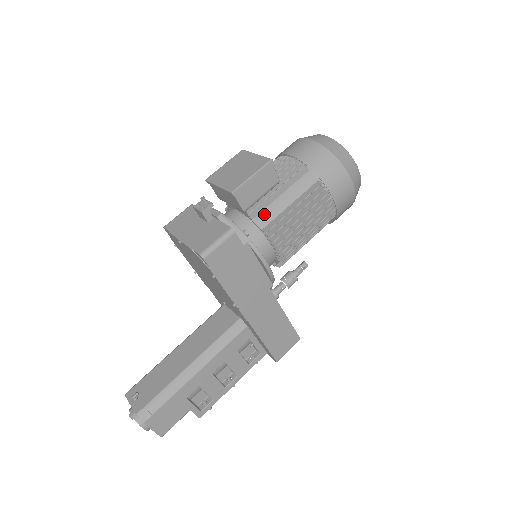
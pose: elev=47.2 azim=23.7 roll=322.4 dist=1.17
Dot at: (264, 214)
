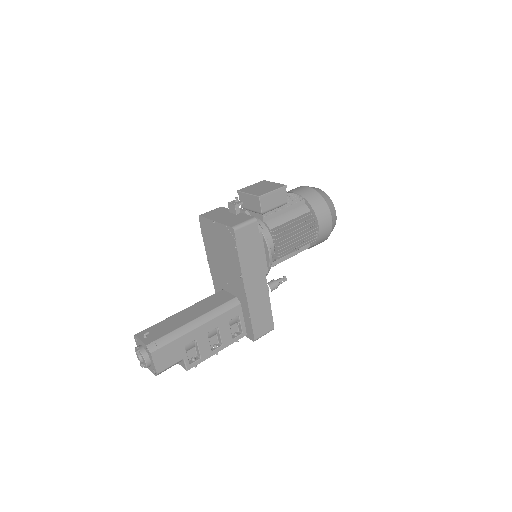
Dot at: (273, 221)
